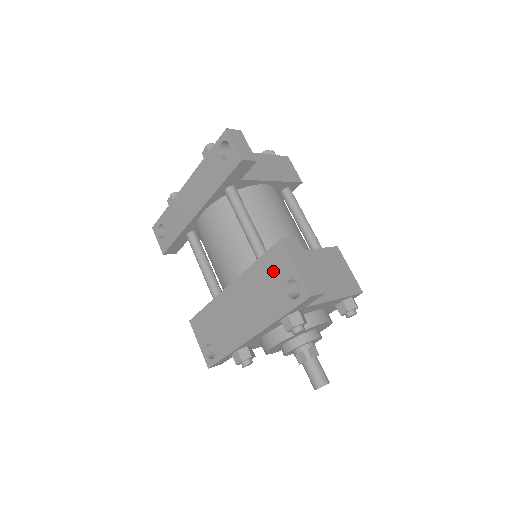
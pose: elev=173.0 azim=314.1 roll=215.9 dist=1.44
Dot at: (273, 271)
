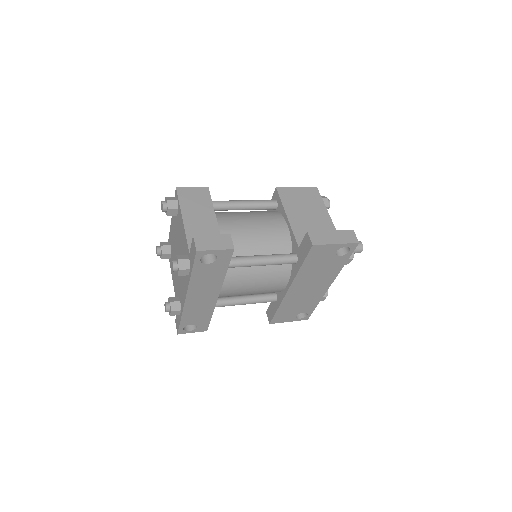
Dot at: (320, 259)
